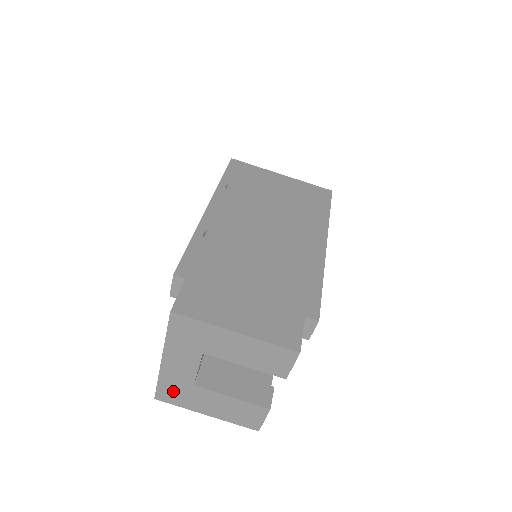
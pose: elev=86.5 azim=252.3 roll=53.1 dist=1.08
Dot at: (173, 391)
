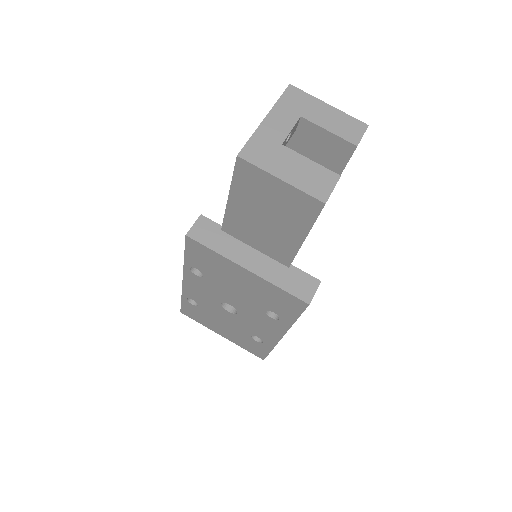
Dot at: (260, 149)
